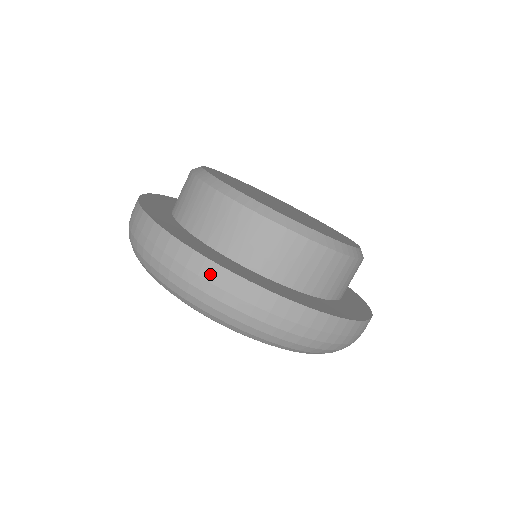
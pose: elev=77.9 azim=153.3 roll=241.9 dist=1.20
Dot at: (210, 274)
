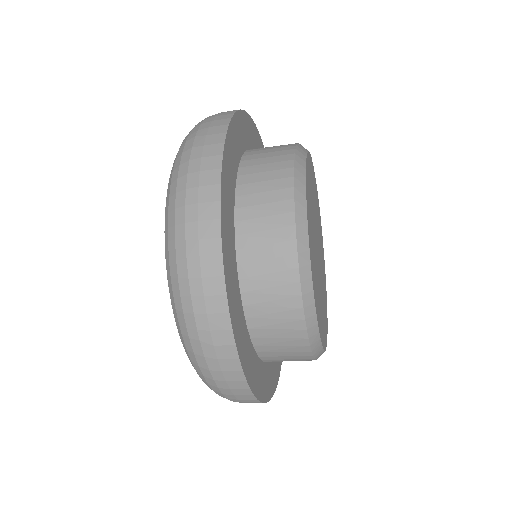
Dot at: (224, 354)
